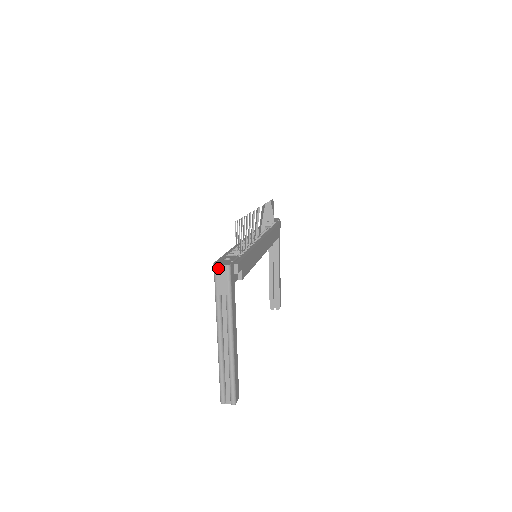
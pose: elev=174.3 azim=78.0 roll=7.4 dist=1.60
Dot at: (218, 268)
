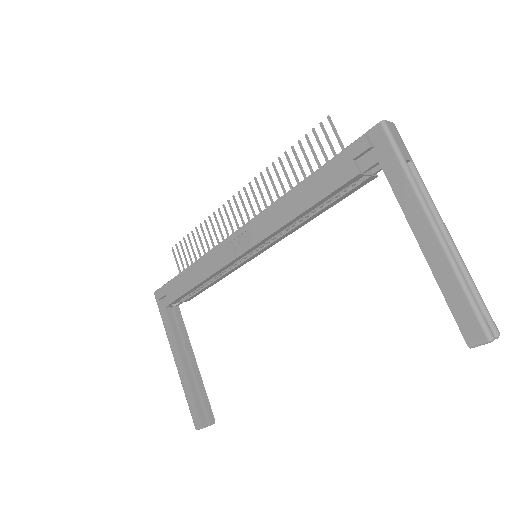
Dot at: (389, 125)
